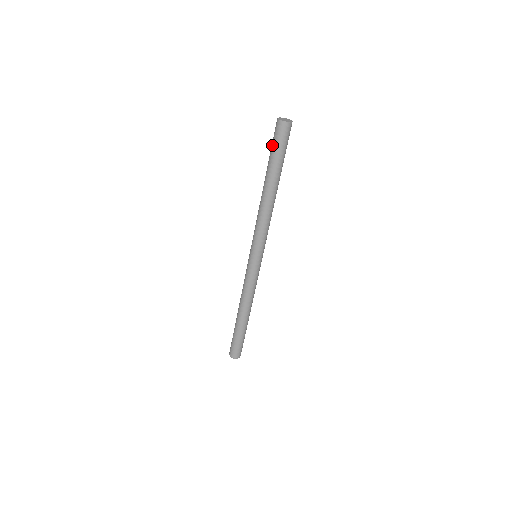
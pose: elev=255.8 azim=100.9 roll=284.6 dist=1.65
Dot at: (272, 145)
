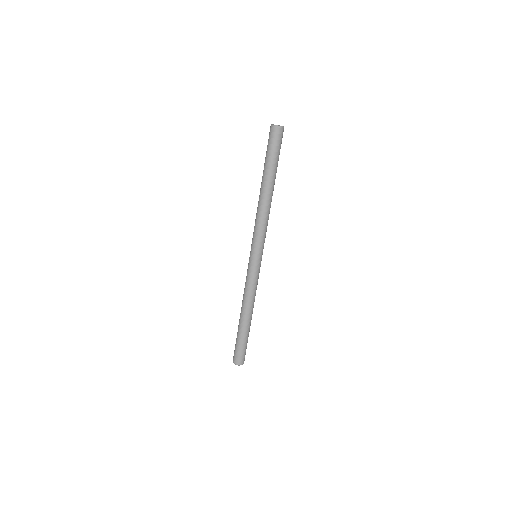
Dot at: (267, 148)
